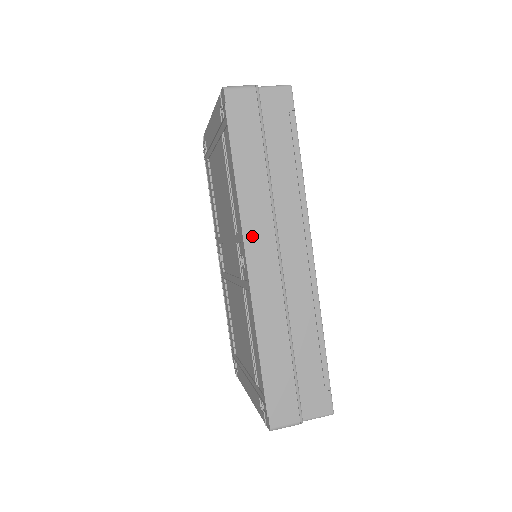
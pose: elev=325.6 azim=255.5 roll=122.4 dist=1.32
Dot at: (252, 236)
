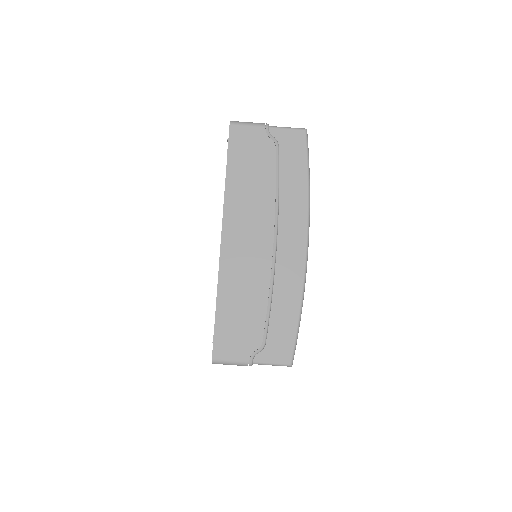
Dot at: occluded
